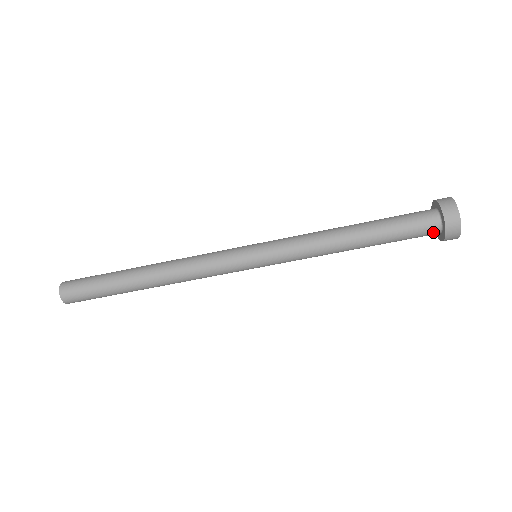
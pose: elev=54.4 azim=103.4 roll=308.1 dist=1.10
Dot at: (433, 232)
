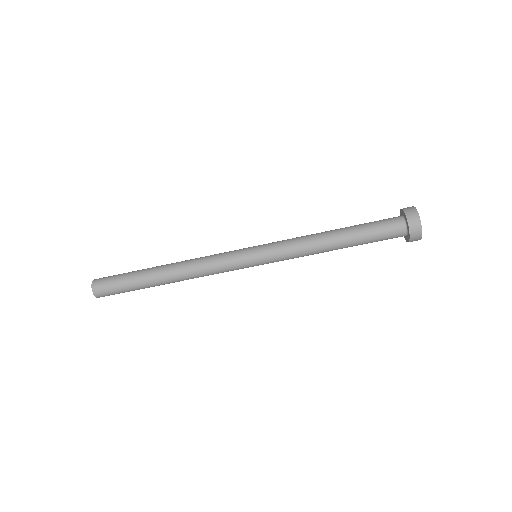
Dot at: occluded
